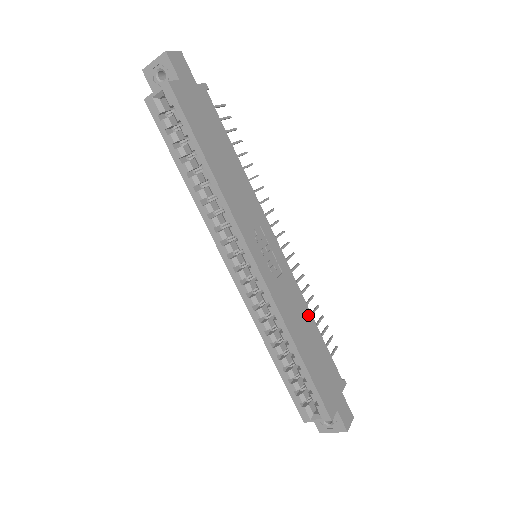
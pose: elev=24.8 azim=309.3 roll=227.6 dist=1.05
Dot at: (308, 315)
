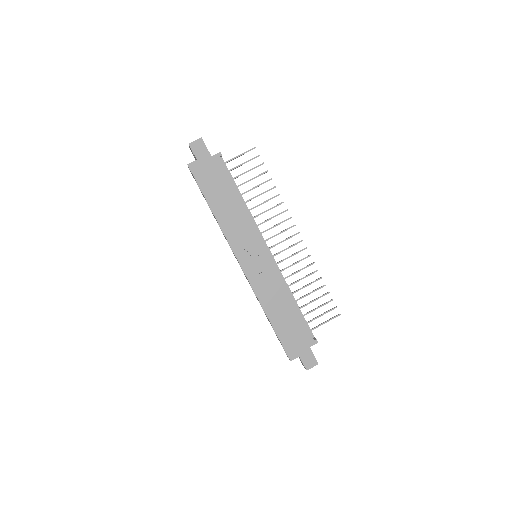
Dot at: (287, 297)
